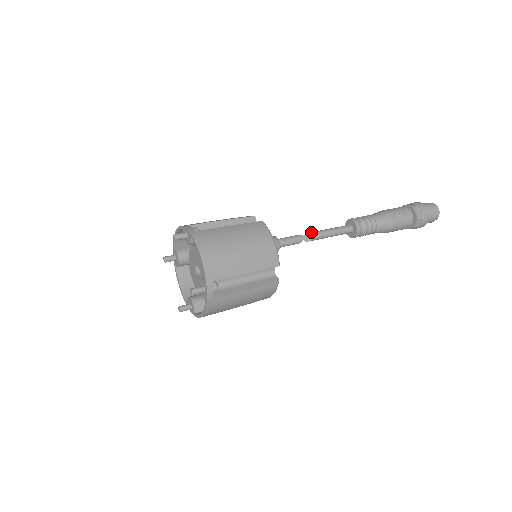
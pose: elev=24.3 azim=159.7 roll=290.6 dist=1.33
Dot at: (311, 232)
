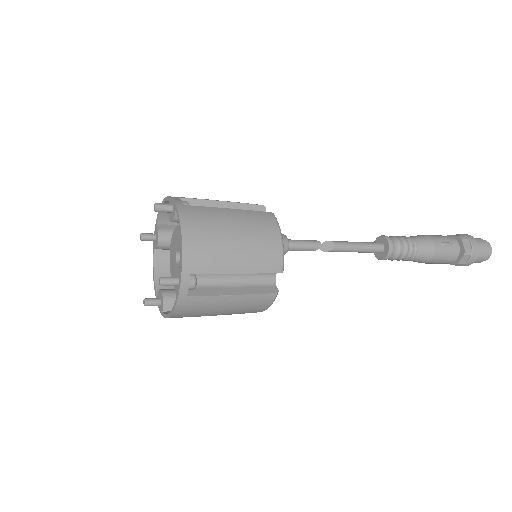
Dot at: occluded
